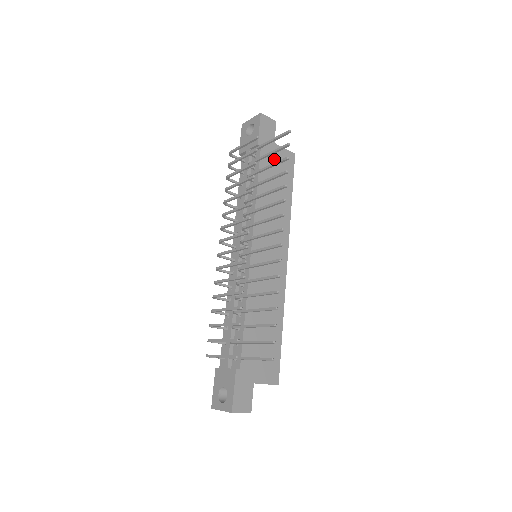
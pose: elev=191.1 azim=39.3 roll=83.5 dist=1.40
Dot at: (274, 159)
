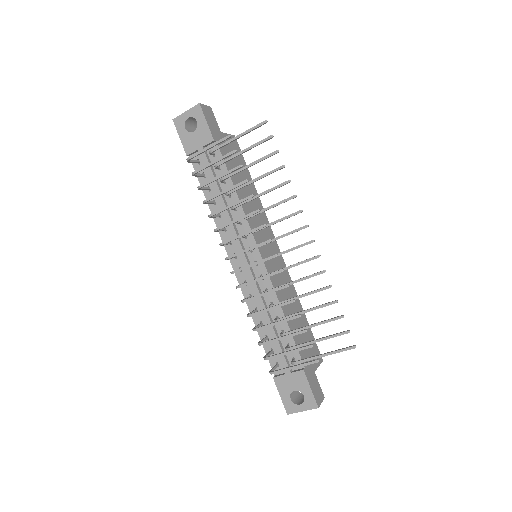
Dot at: (228, 150)
